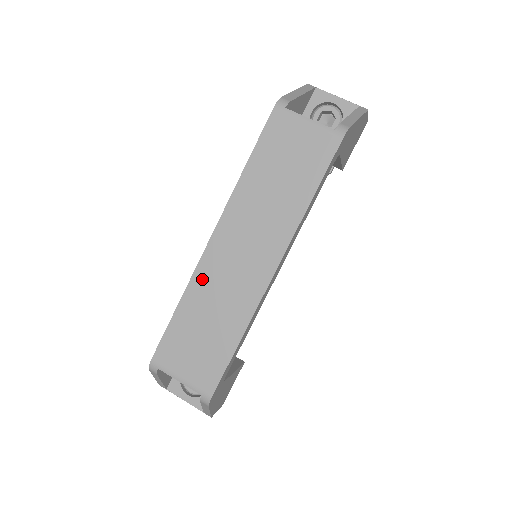
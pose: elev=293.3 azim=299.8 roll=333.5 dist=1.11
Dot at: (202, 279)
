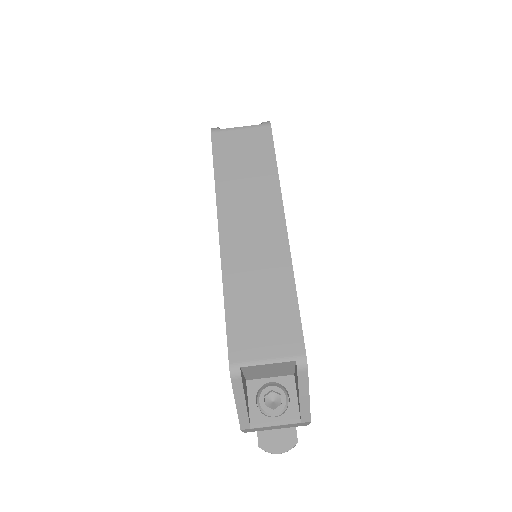
Dot at: (232, 267)
